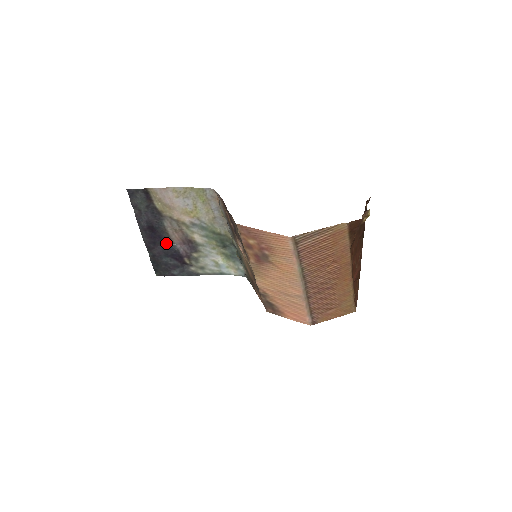
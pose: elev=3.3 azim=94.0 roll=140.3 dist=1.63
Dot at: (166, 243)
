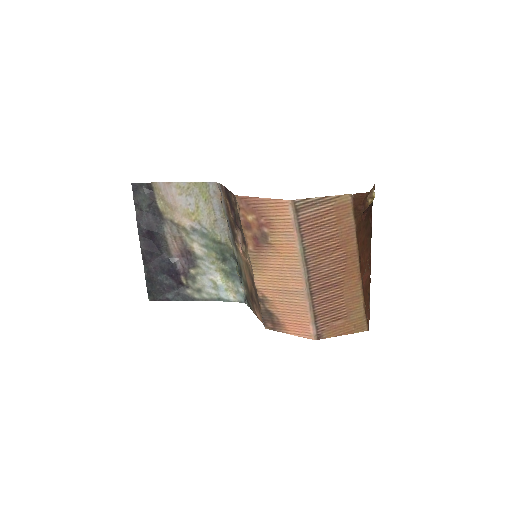
Dot at: (164, 255)
